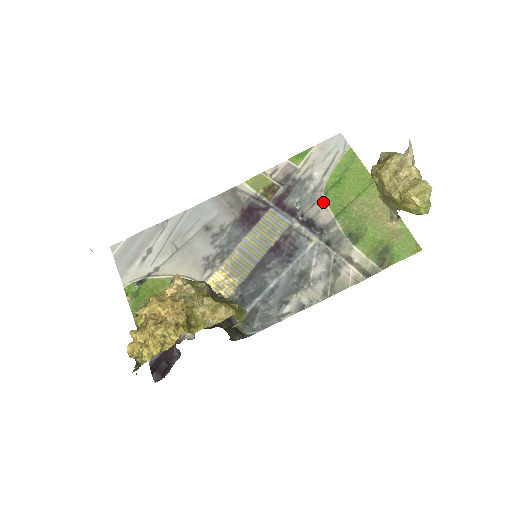
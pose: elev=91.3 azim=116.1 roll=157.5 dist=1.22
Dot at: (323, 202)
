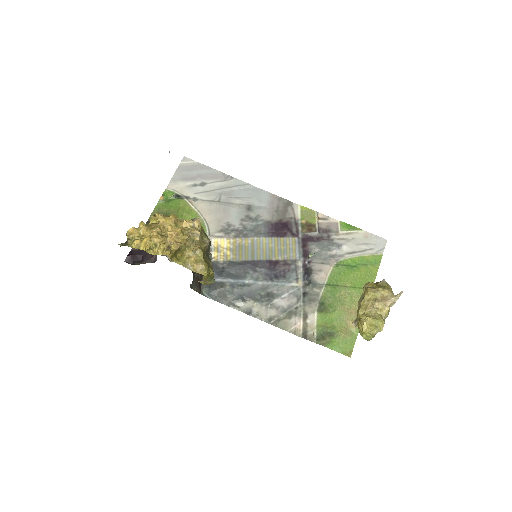
Dot at: (330, 268)
